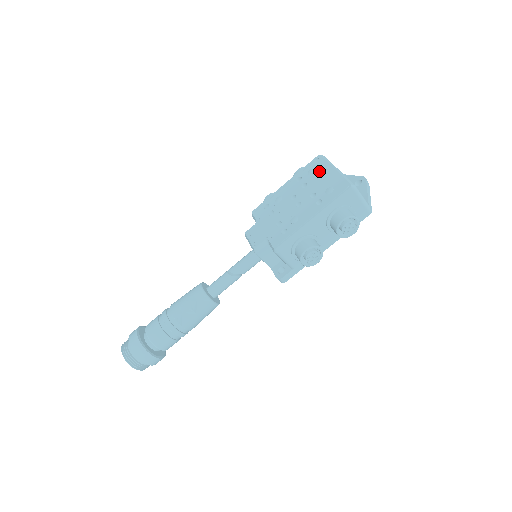
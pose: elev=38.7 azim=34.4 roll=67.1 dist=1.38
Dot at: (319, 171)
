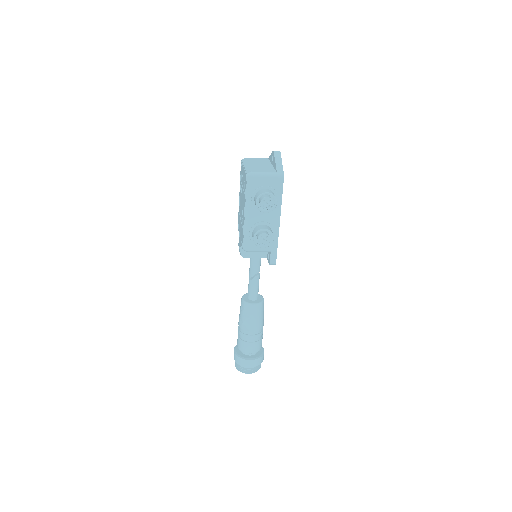
Dot at: (242, 174)
